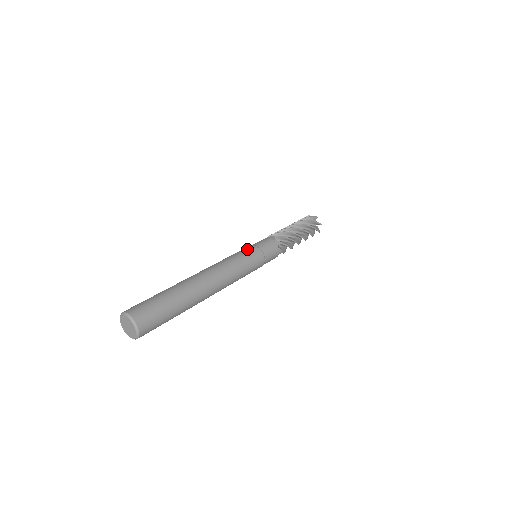
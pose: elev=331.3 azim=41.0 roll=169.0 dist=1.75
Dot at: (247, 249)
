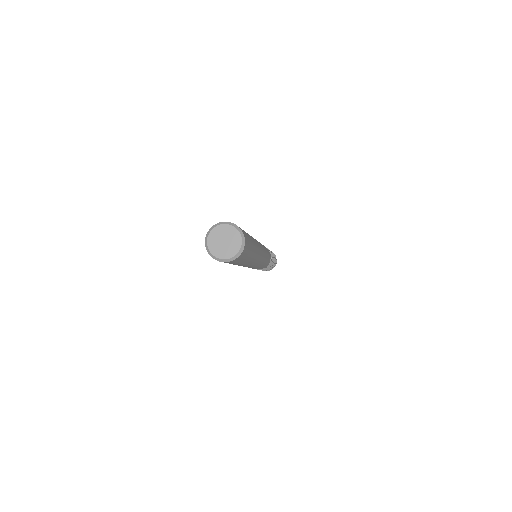
Dot at: occluded
